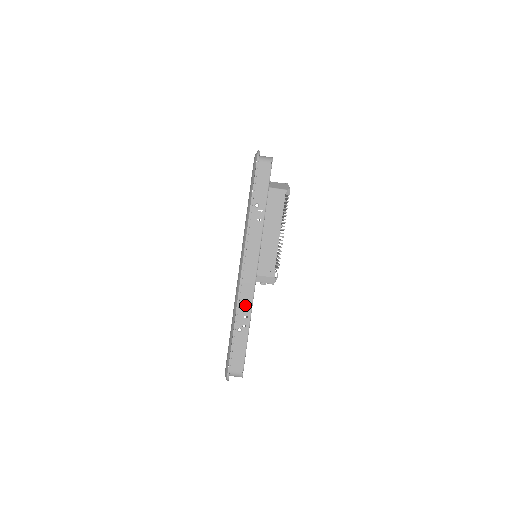
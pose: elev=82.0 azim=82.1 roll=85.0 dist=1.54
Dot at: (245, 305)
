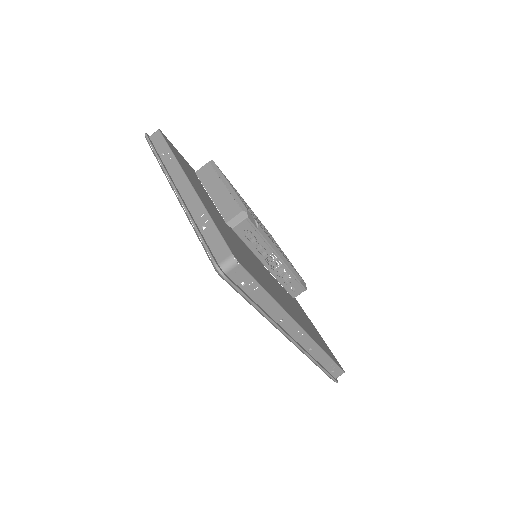
Dot at: (196, 209)
